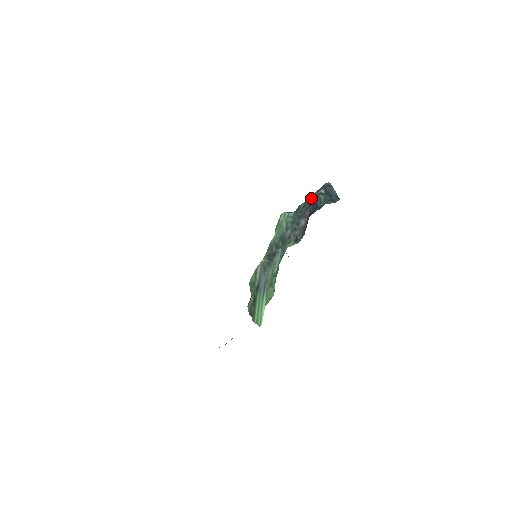
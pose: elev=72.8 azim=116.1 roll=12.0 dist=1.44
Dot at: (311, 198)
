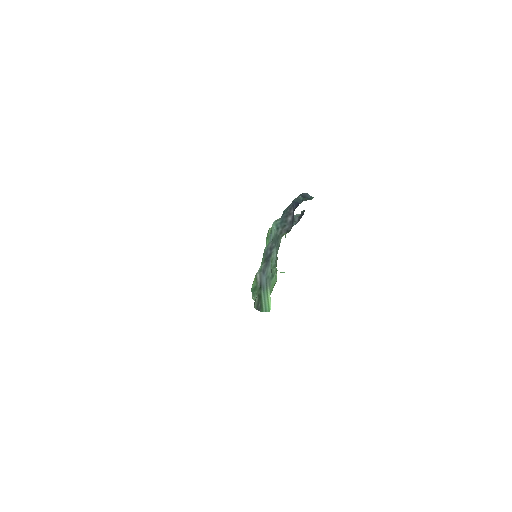
Dot at: (292, 201)
